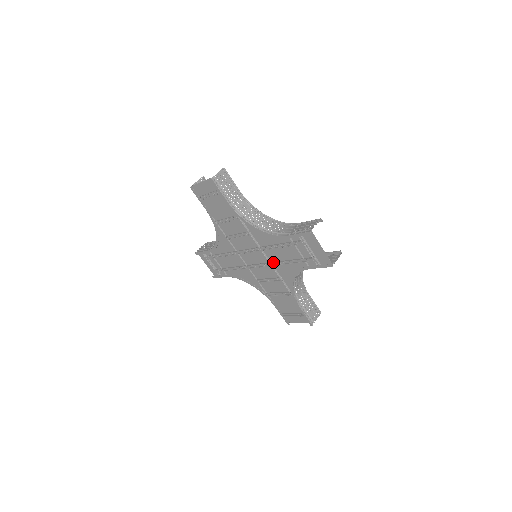
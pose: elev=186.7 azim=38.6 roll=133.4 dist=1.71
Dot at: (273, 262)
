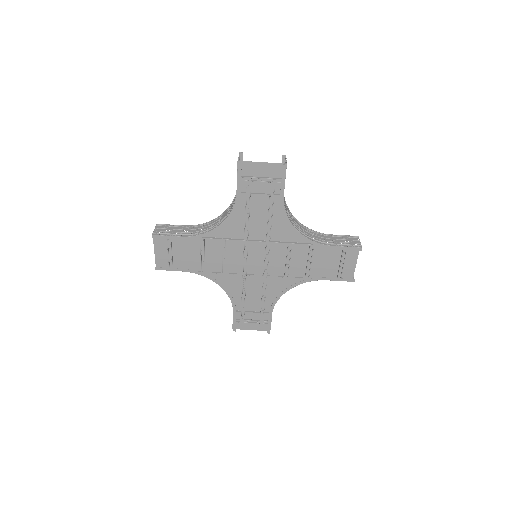
Dot at: (266, 237)
